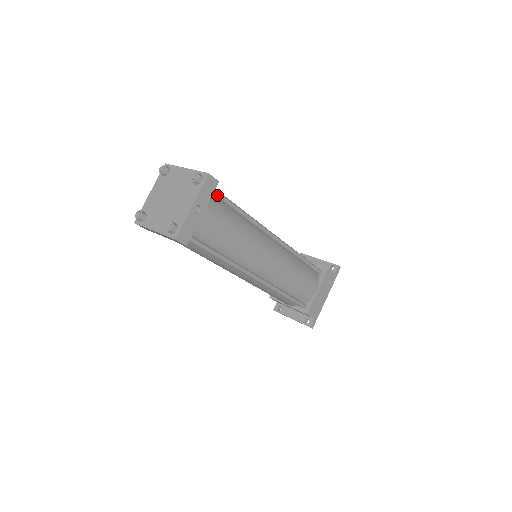
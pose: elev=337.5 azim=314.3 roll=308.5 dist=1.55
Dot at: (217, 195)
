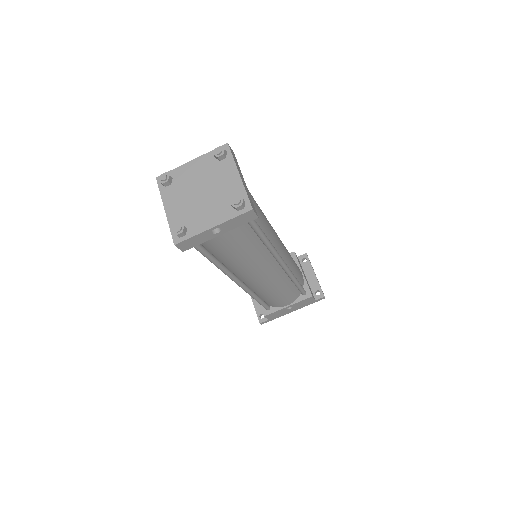
Dot at: (249, 222)
